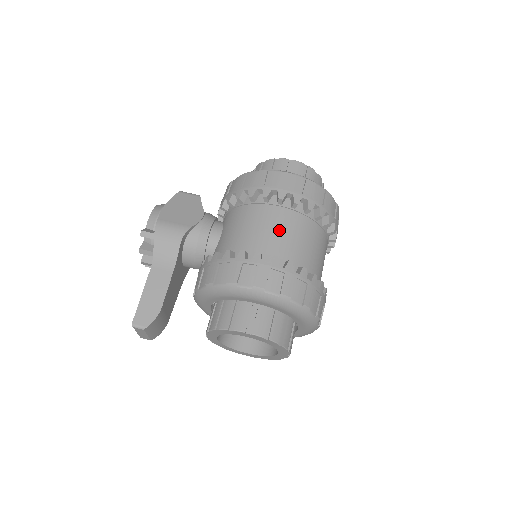
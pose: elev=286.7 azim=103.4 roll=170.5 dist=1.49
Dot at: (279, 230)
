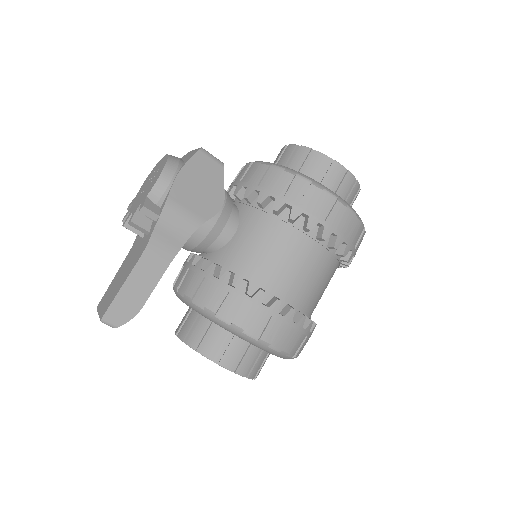
Dot at: (305, 272)
